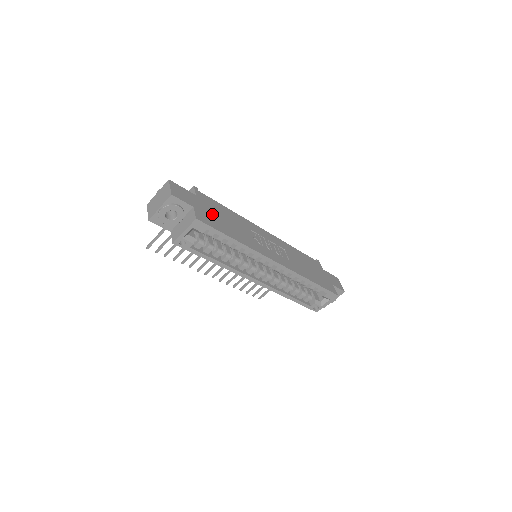
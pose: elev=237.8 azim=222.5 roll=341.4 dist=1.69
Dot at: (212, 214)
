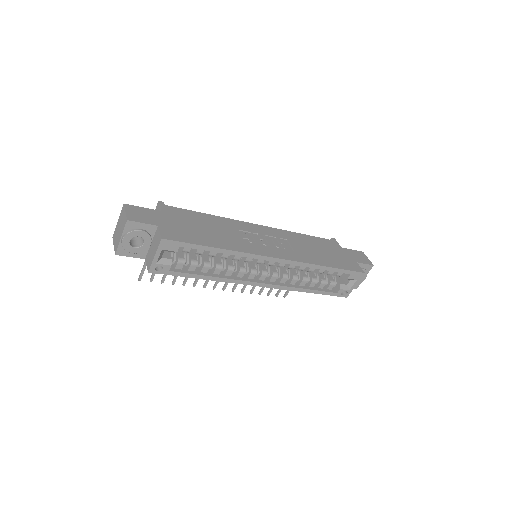
Dot at: (184, 227)
